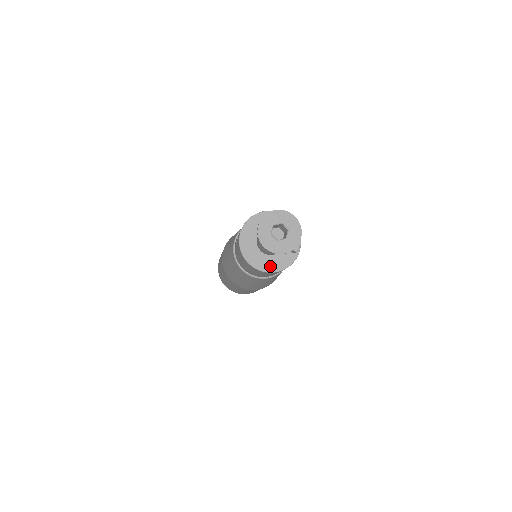
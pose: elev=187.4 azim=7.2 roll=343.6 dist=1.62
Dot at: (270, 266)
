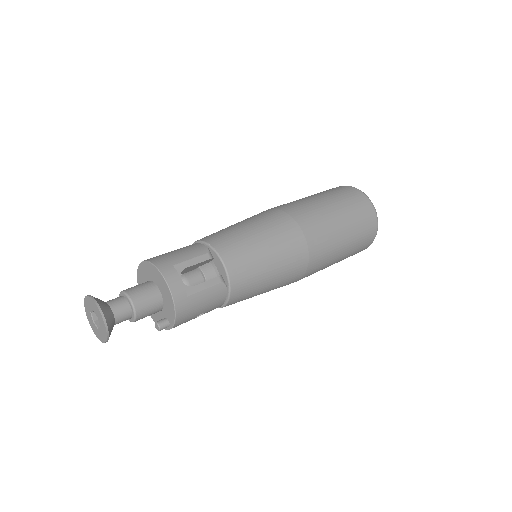
Dot at: occluded
